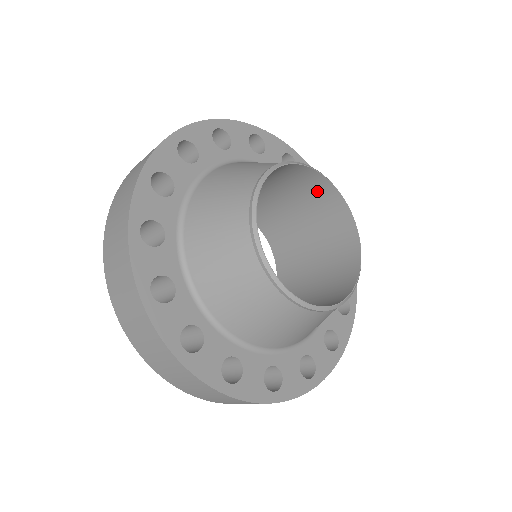
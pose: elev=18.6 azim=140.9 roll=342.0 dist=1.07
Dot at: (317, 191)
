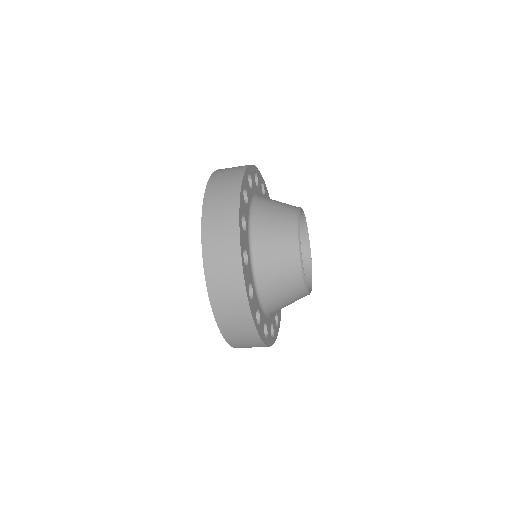
Dot at: occluded
